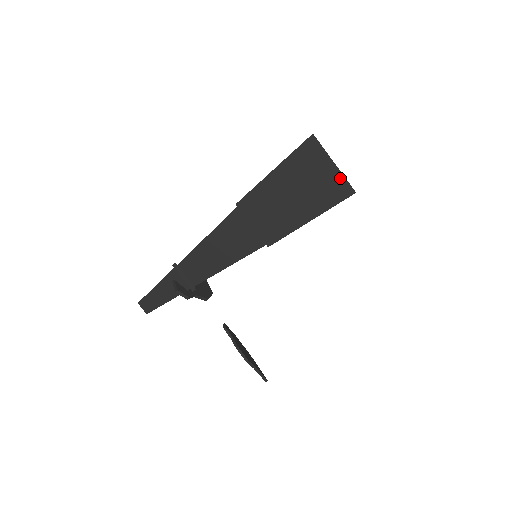
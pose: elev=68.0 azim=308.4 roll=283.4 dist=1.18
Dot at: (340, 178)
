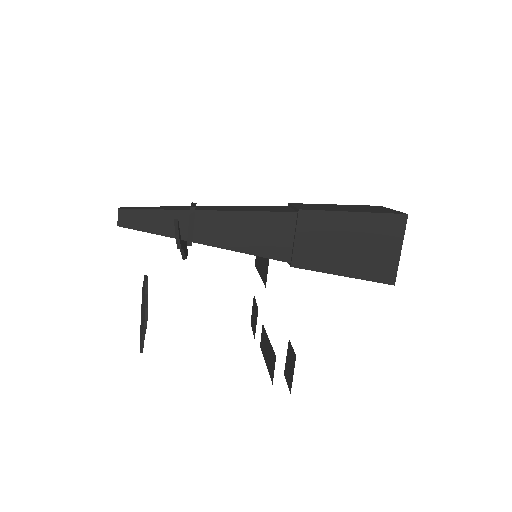
Dot at: (395, 265)
